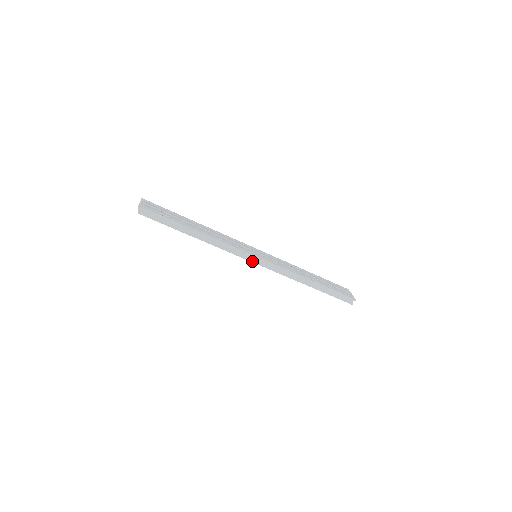
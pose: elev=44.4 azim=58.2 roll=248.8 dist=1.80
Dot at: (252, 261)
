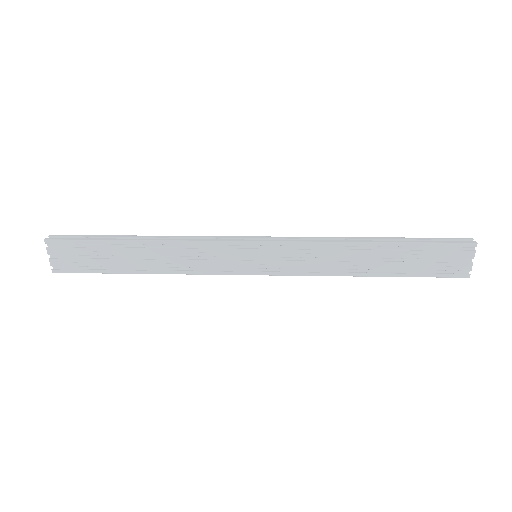
Dot at: (247, 270)
